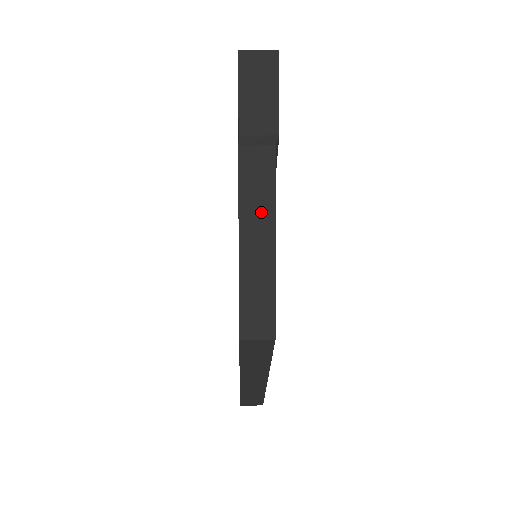
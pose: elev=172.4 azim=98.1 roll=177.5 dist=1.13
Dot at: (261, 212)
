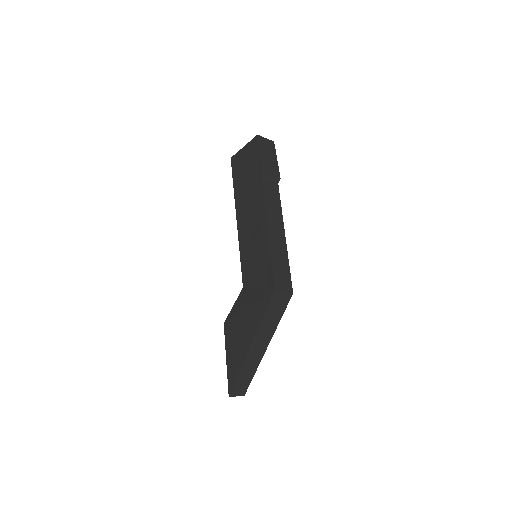
Dot at: (276, 216)
